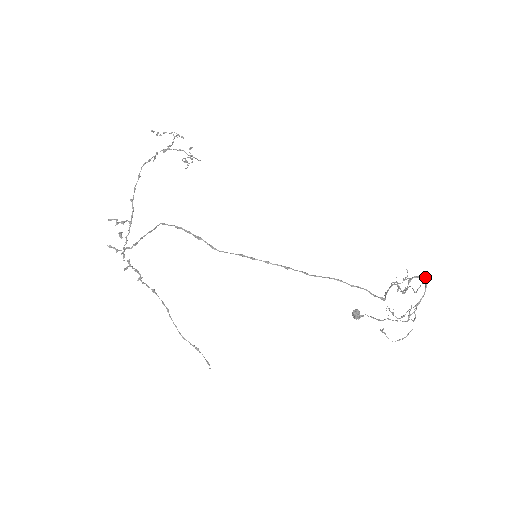
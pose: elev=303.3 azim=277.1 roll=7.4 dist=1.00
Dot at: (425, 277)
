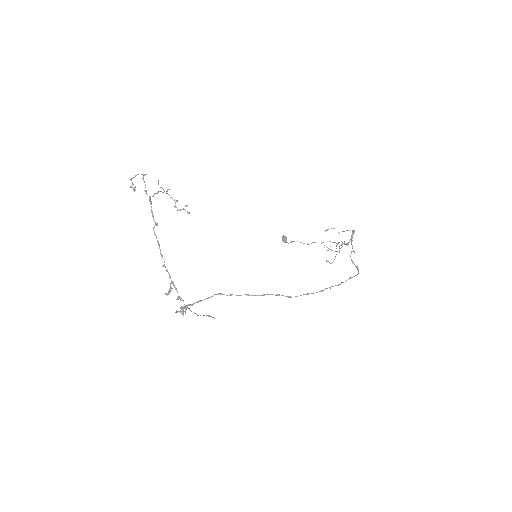
Dot at: (354, 232)
